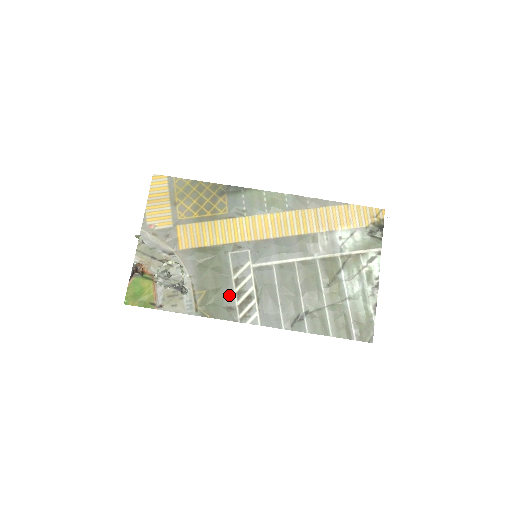
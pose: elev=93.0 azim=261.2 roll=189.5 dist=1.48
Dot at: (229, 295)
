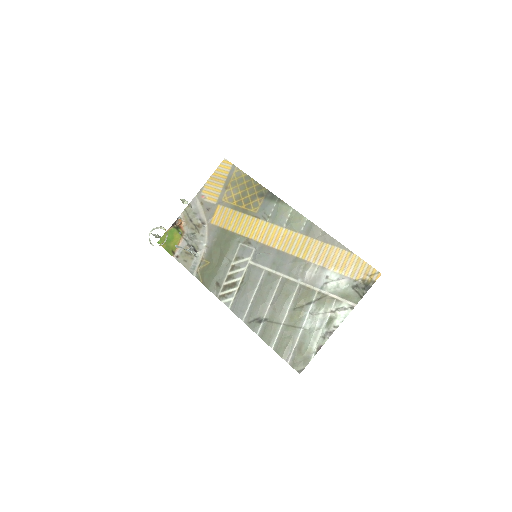
Dot at: (222, 274)
